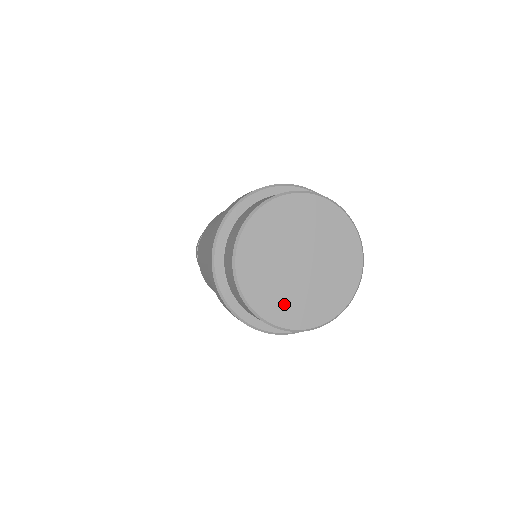
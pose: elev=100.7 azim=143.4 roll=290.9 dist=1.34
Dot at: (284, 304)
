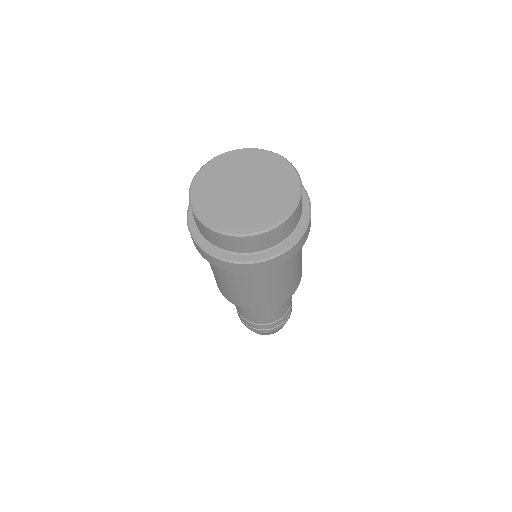
Dot at: (261, 214)
